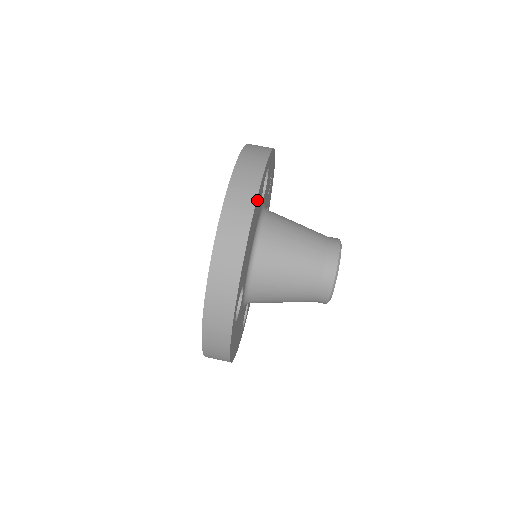
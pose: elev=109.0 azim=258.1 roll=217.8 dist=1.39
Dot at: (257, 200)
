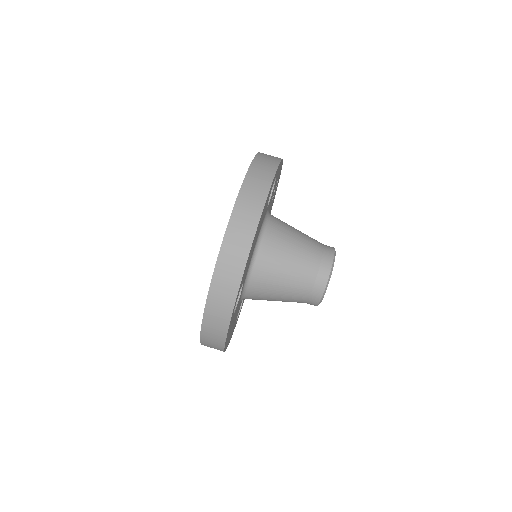
Dot at: occluded
